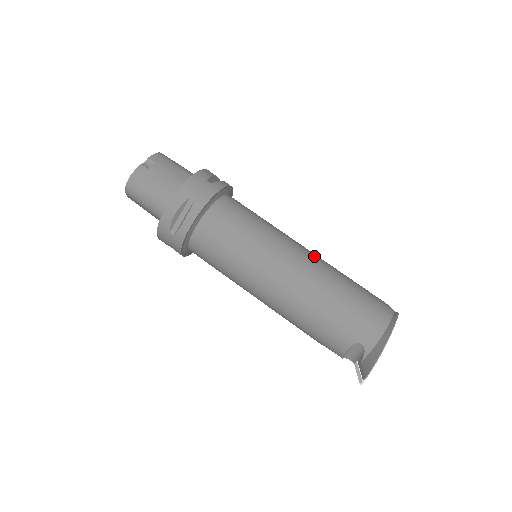
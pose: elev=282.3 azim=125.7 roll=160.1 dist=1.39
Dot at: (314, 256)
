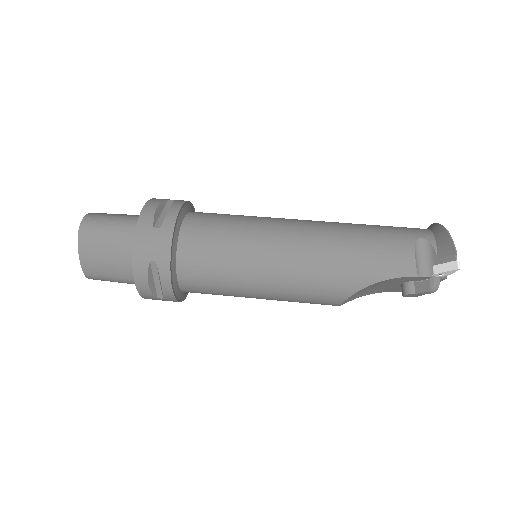
Dot at: occluded
